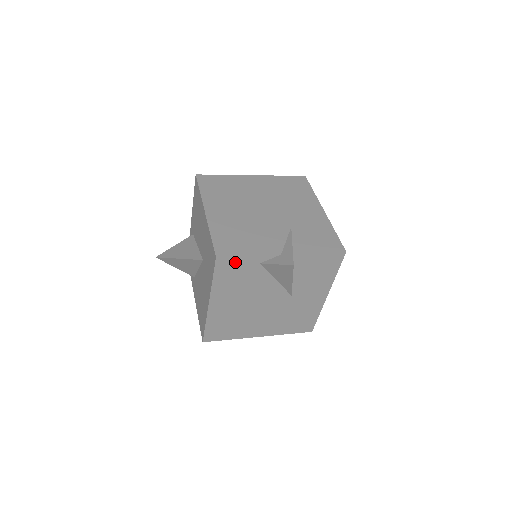
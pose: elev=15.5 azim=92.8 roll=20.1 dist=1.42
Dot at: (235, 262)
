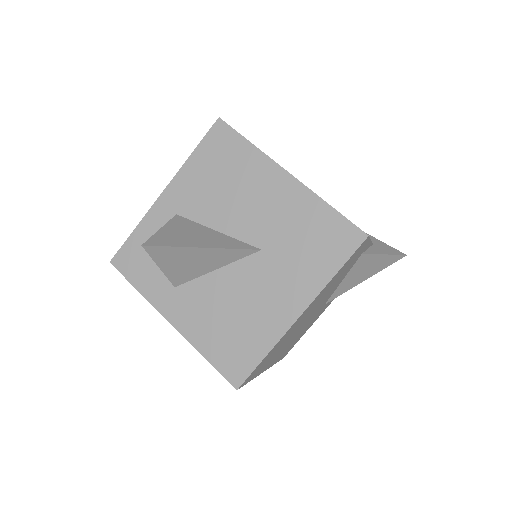
Dot at: (362, 247)
